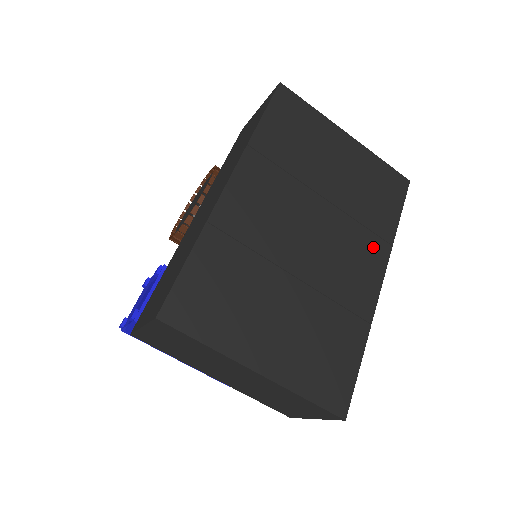
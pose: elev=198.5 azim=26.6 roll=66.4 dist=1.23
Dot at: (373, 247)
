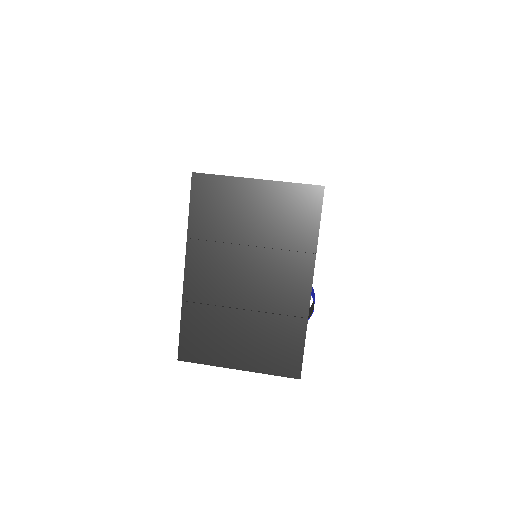
Dot at: (299, 263)
